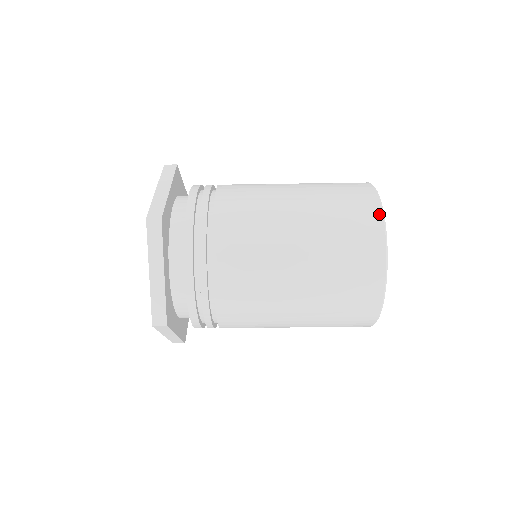
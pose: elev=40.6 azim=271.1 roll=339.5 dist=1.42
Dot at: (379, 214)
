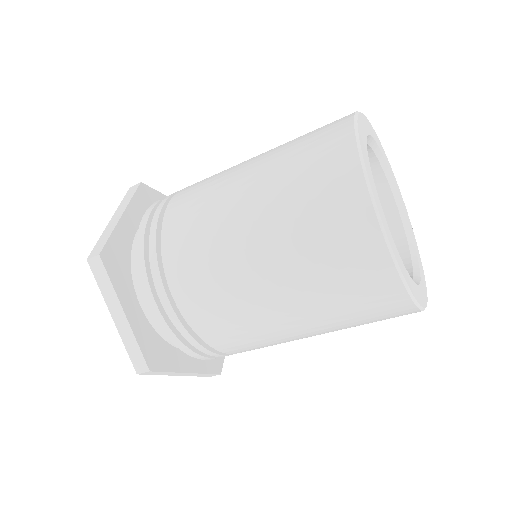
Dot at: (391, 273)
